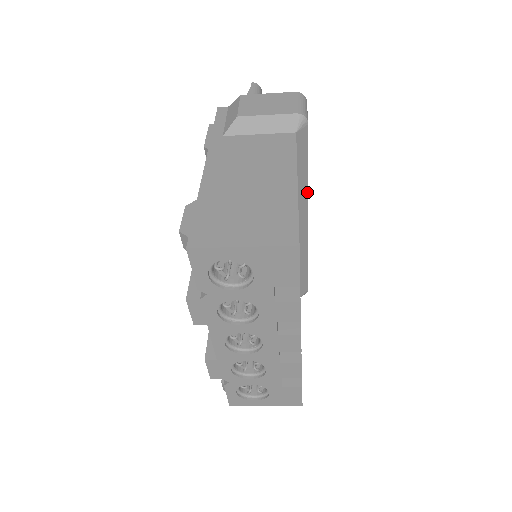
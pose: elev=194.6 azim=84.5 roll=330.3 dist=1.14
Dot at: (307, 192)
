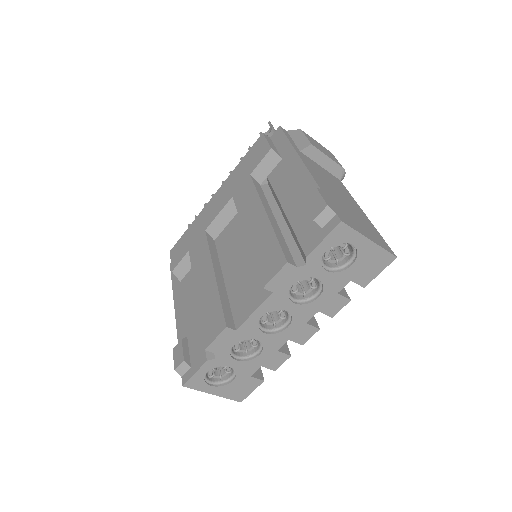
Dot at: occluded
